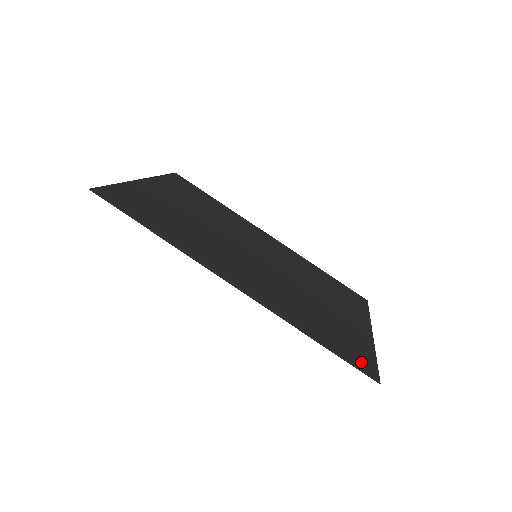
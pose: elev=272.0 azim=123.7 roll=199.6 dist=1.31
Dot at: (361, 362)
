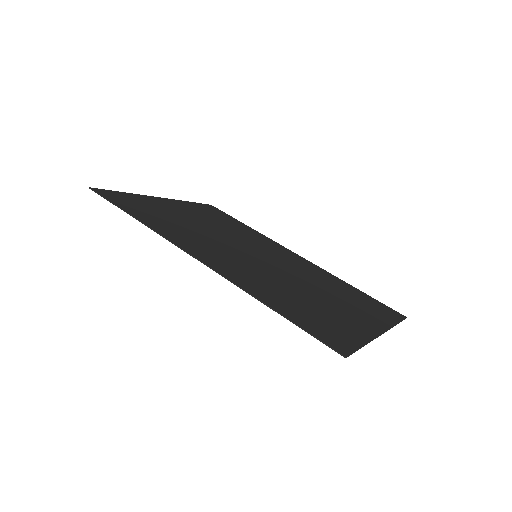
Dot at: (331, 338)
